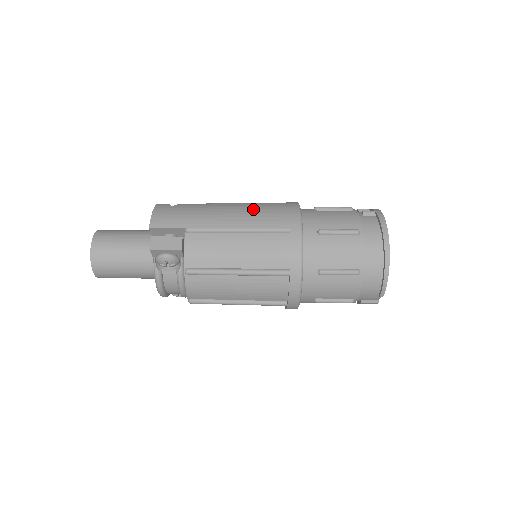
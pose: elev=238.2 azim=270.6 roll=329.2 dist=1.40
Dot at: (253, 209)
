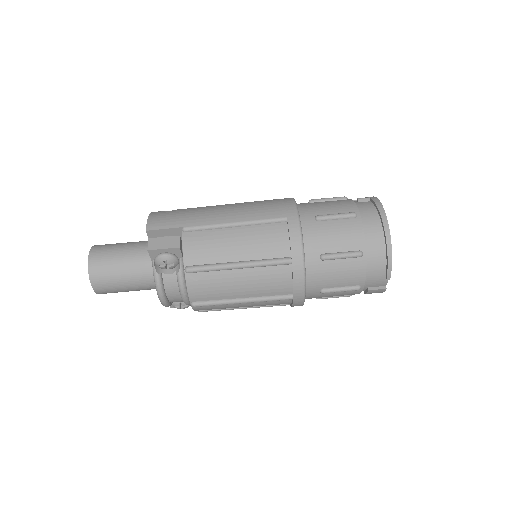
Dot at: (248, 205)
